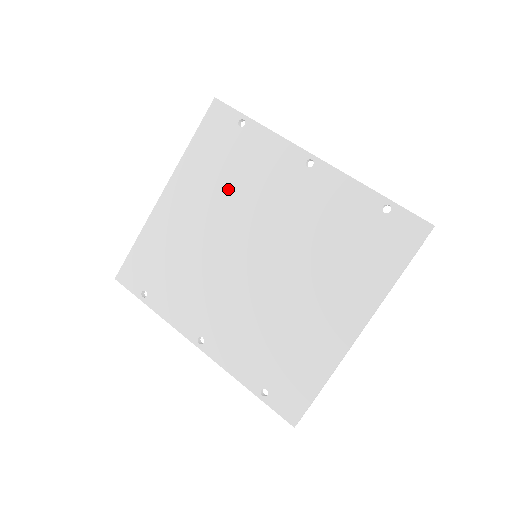
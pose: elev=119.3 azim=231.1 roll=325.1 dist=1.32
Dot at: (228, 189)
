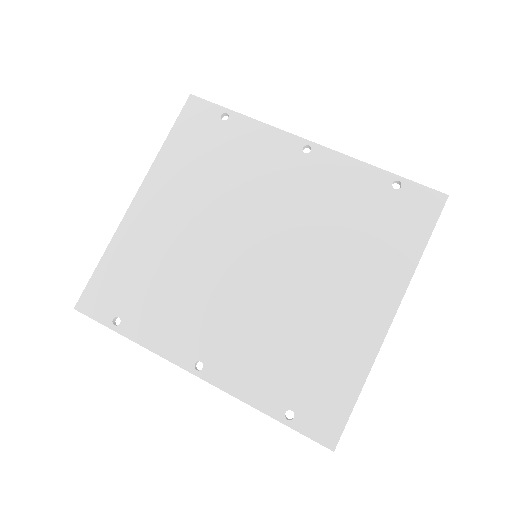
Dot at: (216, 185)
